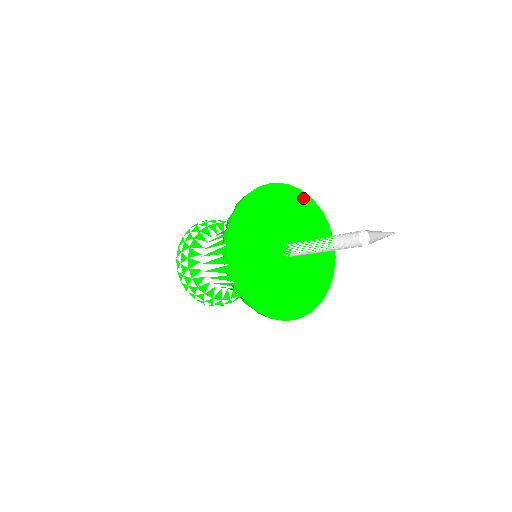
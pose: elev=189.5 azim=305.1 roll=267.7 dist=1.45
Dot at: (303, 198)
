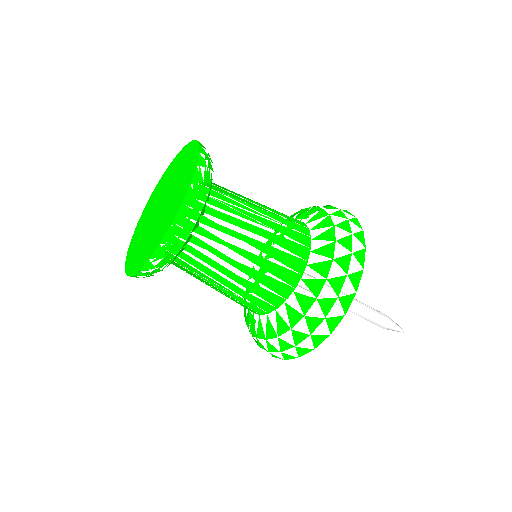
Dot at: occluded
